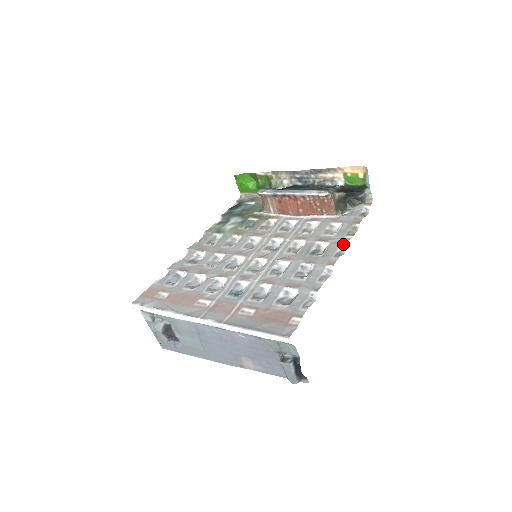
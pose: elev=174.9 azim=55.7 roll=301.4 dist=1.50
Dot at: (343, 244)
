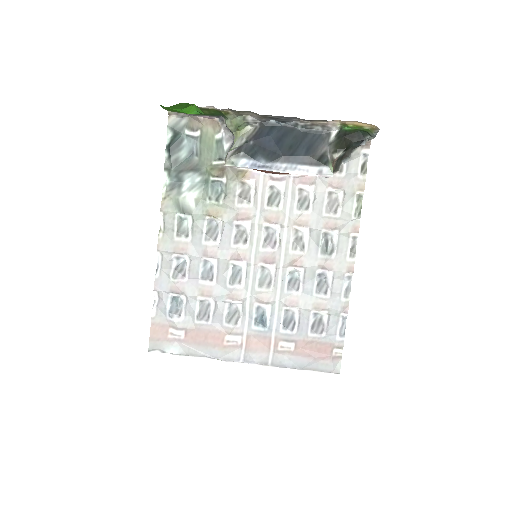
Dot at: (354, 234)
